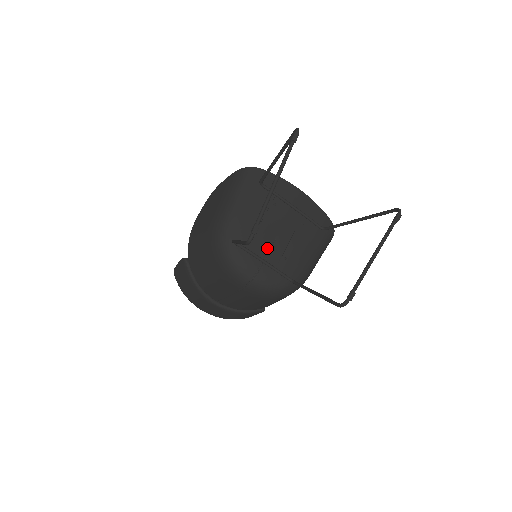
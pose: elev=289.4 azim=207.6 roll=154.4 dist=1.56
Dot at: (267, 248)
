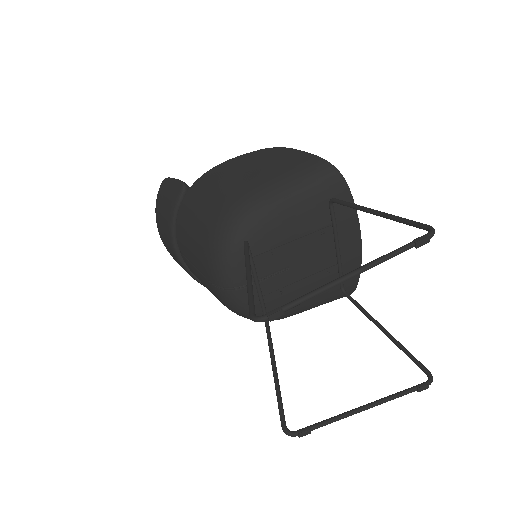
Dot at: (273, 271)
